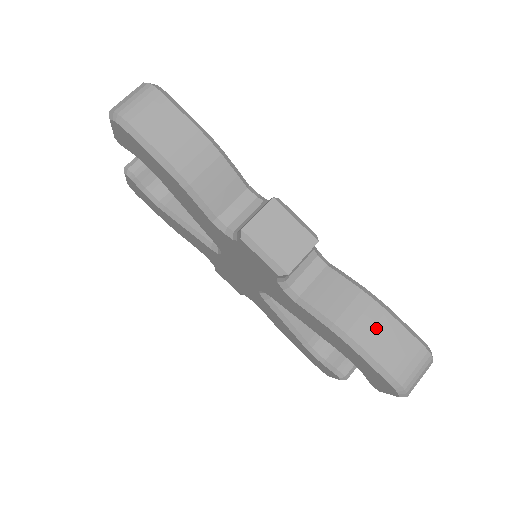
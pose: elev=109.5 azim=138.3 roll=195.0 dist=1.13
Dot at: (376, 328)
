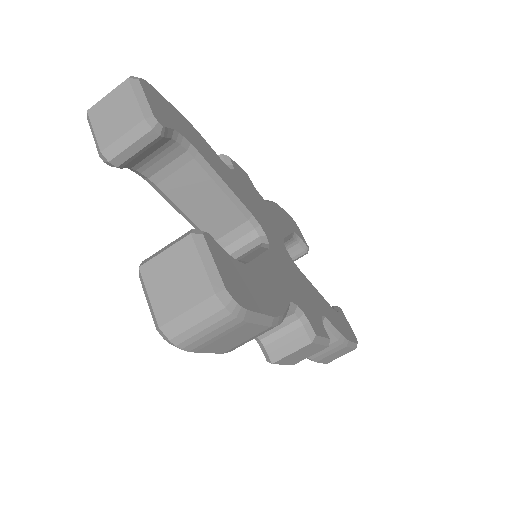
Dot at: (333, 354)
